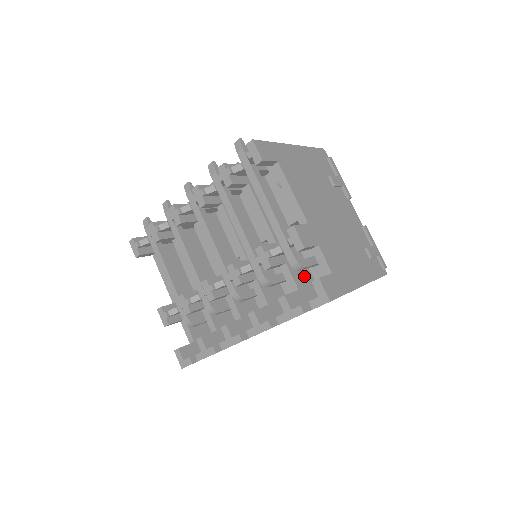
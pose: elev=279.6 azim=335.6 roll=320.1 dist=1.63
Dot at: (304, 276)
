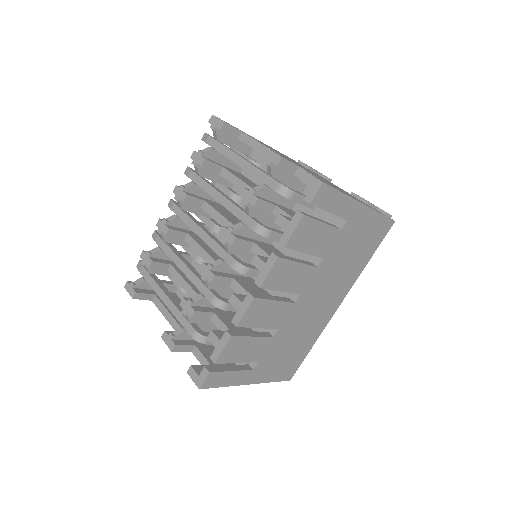
Dot at: occluded
